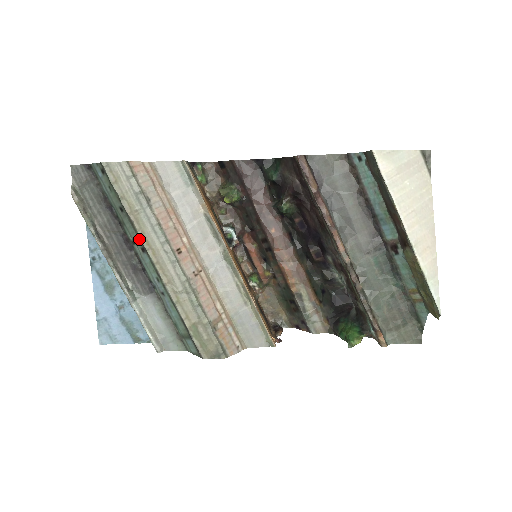
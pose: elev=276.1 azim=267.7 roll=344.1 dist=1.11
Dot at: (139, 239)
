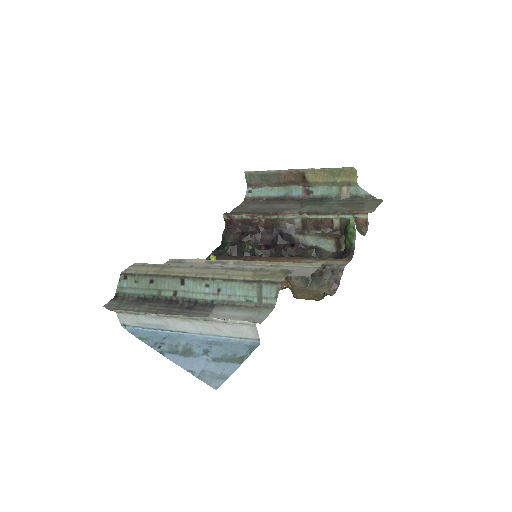
Dot at: (174, 277)
